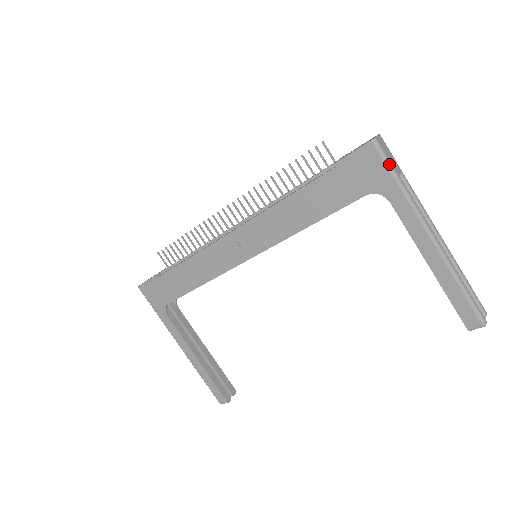
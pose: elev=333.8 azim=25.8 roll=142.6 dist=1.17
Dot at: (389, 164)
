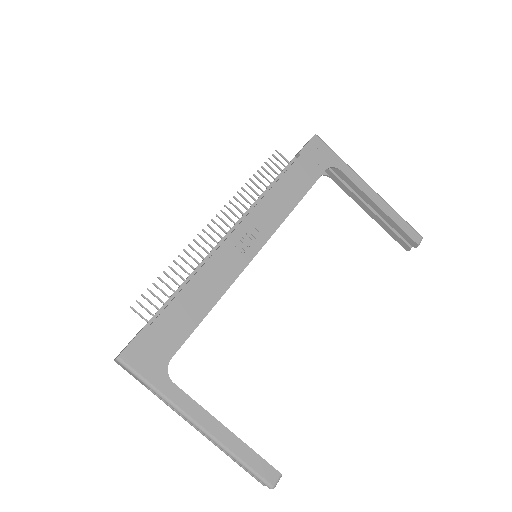
Dot at: (330, 148)
